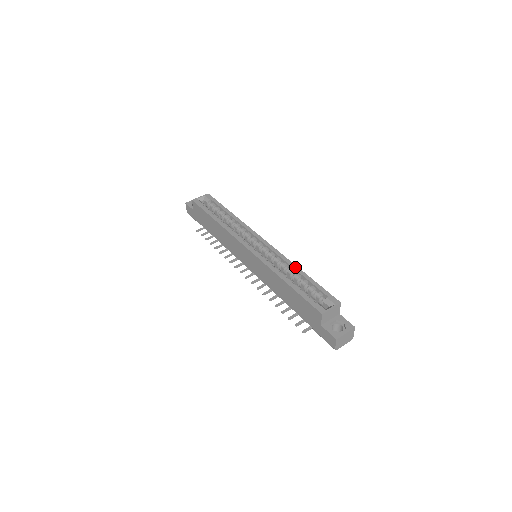
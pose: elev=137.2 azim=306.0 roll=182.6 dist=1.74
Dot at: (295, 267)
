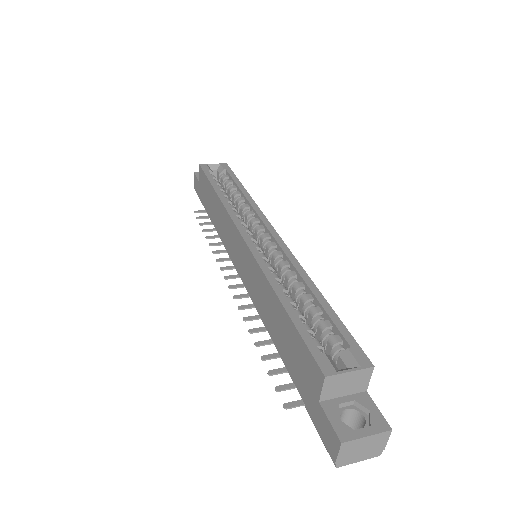
Dot at: (308, 281)
